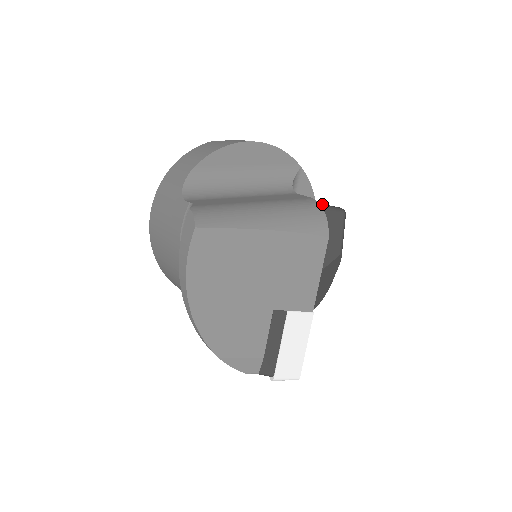
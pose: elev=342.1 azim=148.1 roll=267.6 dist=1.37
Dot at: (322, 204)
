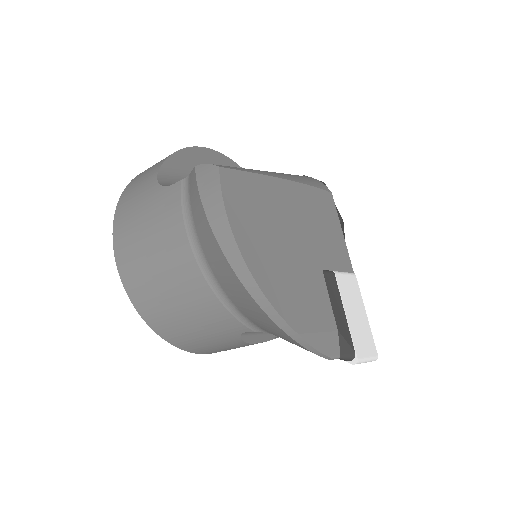
Dot at: occluded
